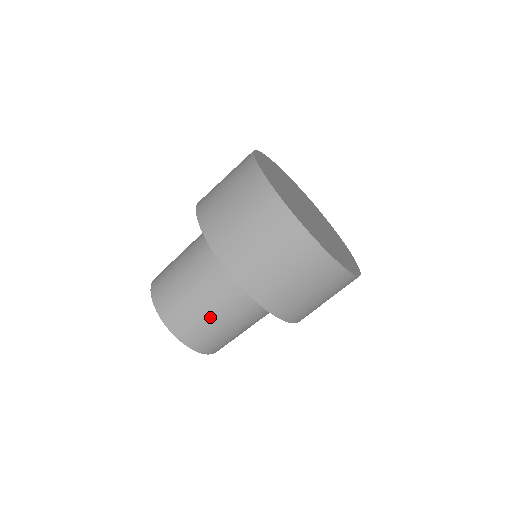
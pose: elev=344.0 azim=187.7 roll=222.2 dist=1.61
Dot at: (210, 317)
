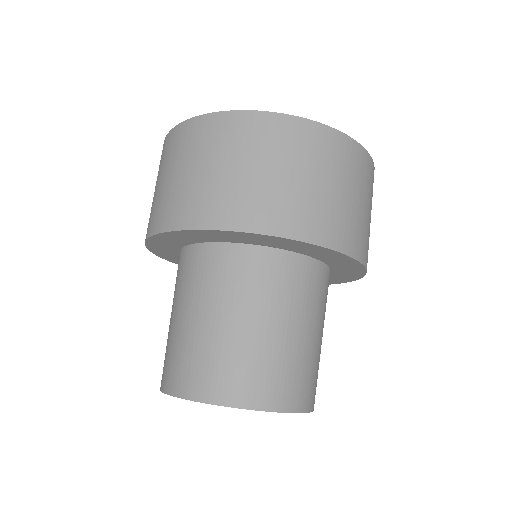
Dot at: (315, 345)
